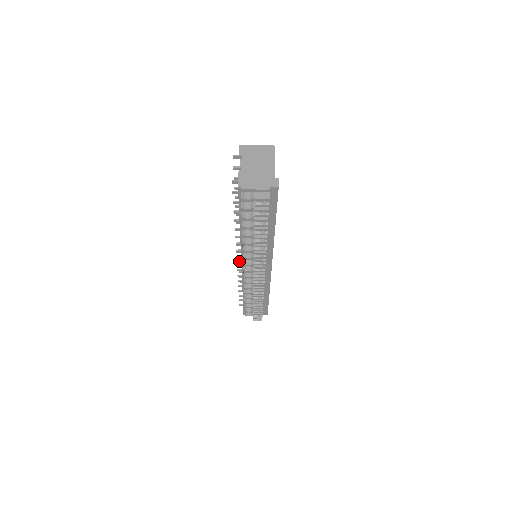
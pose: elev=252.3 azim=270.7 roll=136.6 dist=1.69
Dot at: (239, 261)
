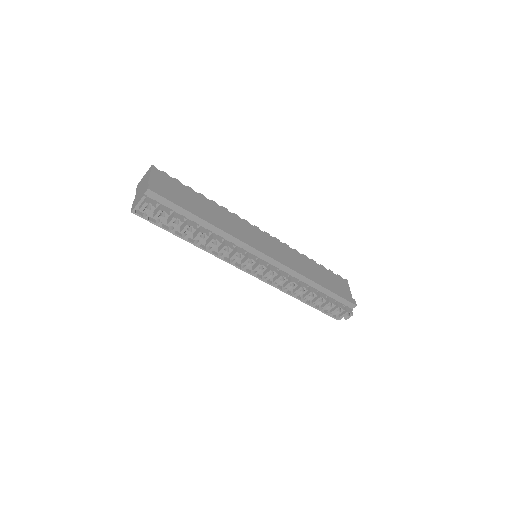
Dot at: occluded
